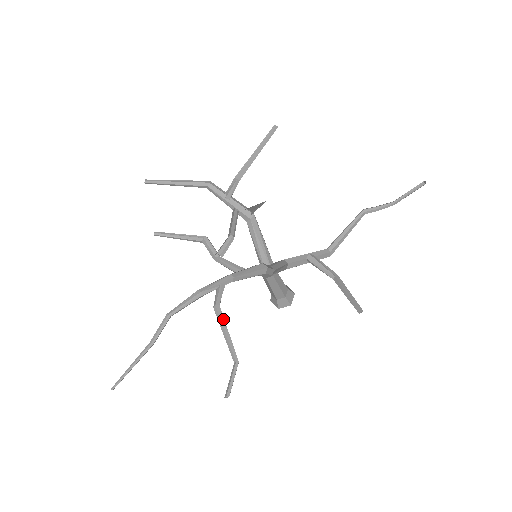
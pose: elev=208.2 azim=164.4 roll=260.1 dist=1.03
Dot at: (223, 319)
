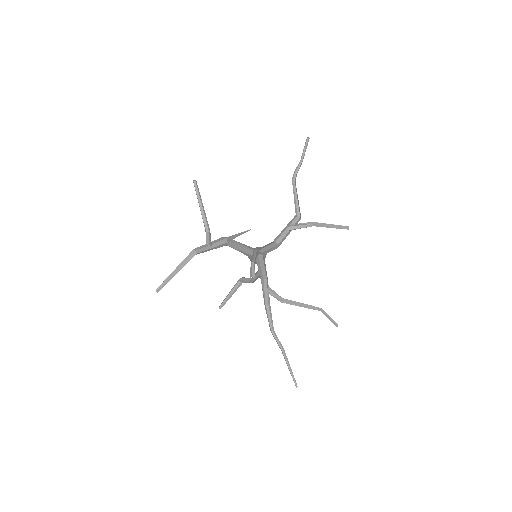
Dot at: (292, 301)
